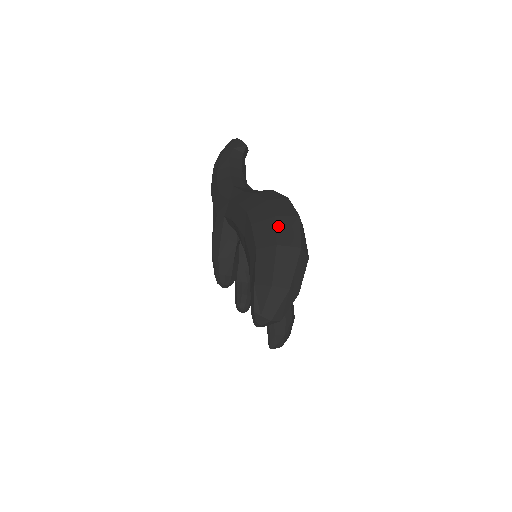
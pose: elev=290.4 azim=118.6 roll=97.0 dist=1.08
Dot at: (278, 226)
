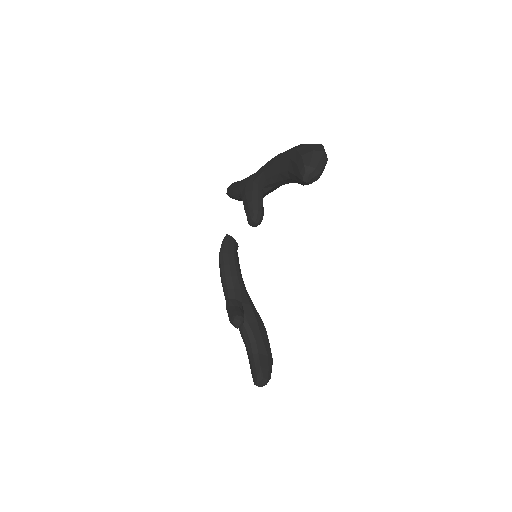
Dot at: occluded
